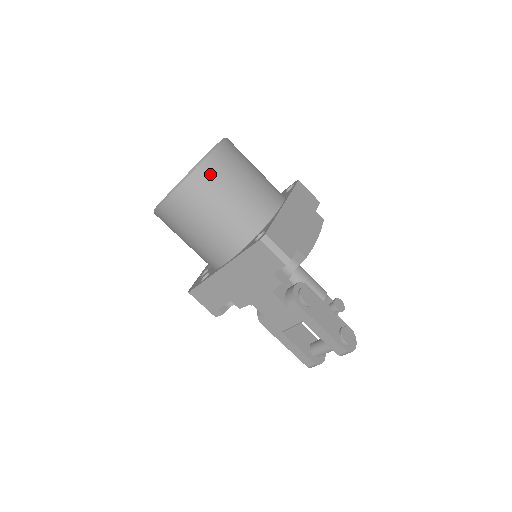
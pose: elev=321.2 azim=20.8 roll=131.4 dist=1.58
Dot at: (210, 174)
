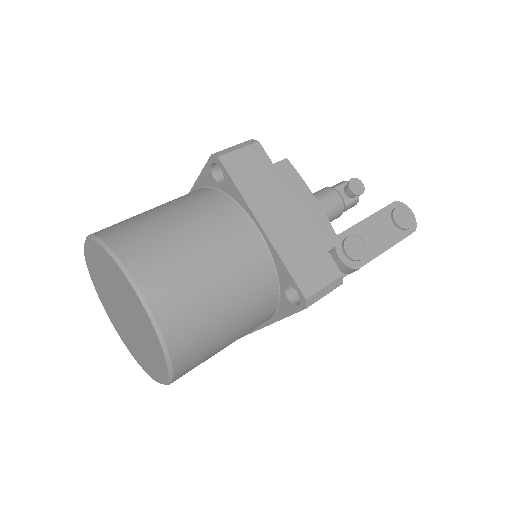
Dot at: (184, 331)
